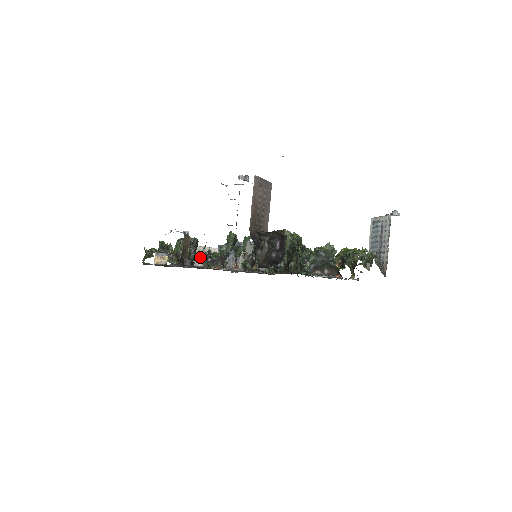
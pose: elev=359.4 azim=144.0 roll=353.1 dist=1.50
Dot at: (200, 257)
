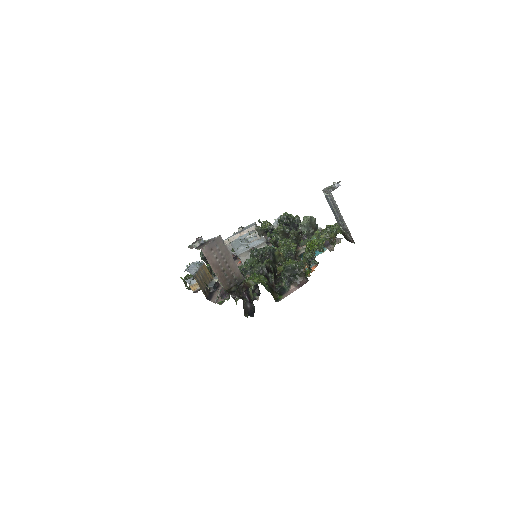
Dot at: occluded
